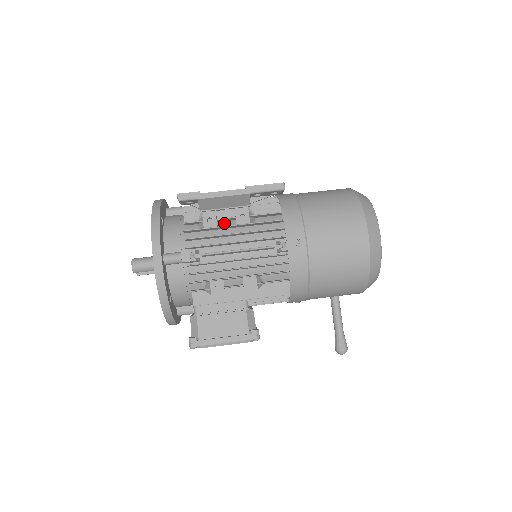
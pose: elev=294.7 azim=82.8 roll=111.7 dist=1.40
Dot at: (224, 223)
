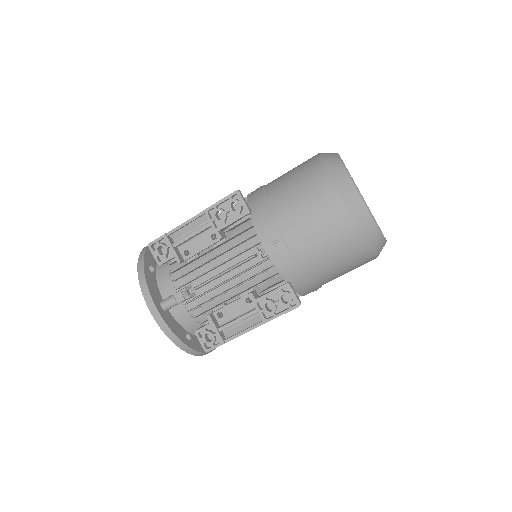
Dot at: occluded
